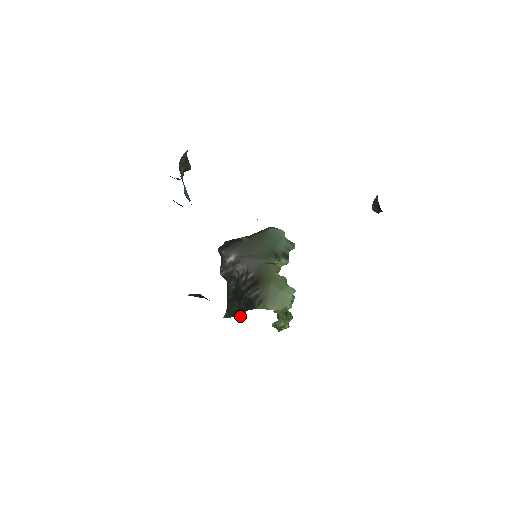
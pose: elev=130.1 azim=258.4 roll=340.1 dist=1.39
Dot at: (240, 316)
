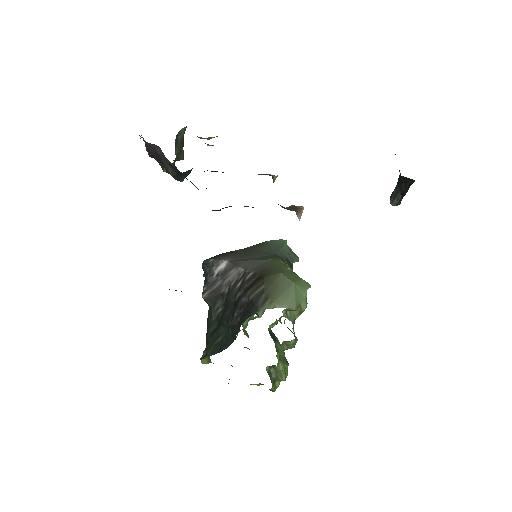
Dot at: (227, 347)
